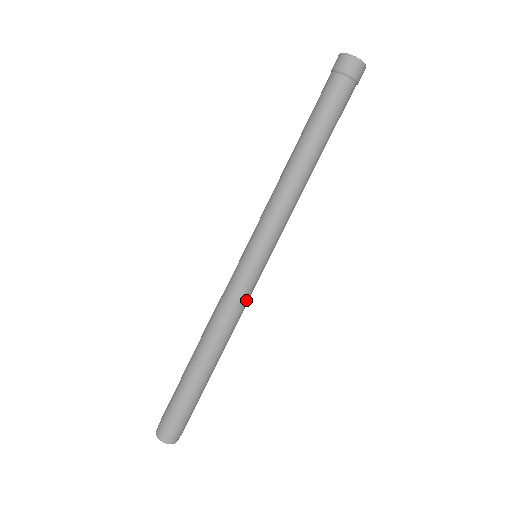
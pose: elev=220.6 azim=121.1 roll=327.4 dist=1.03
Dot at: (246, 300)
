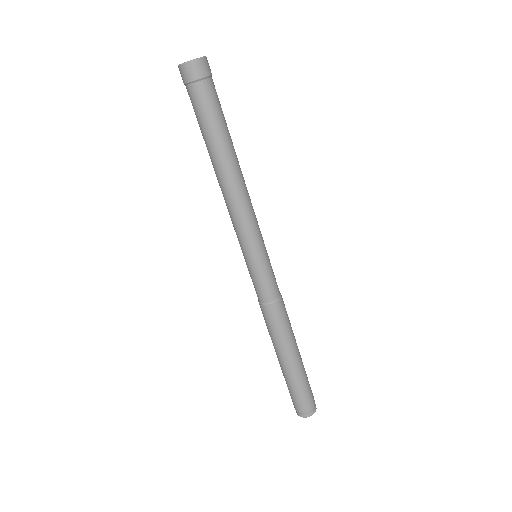
Dot at: (274, 292)
